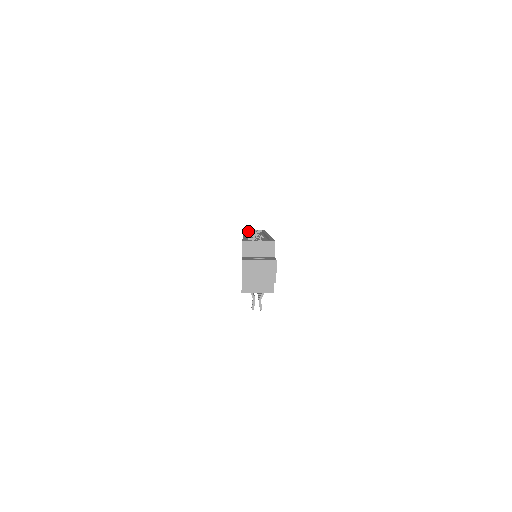
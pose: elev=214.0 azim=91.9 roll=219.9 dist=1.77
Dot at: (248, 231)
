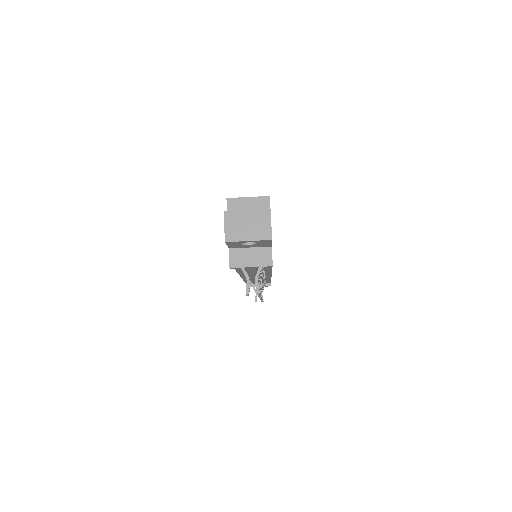
Dot at: occluded
